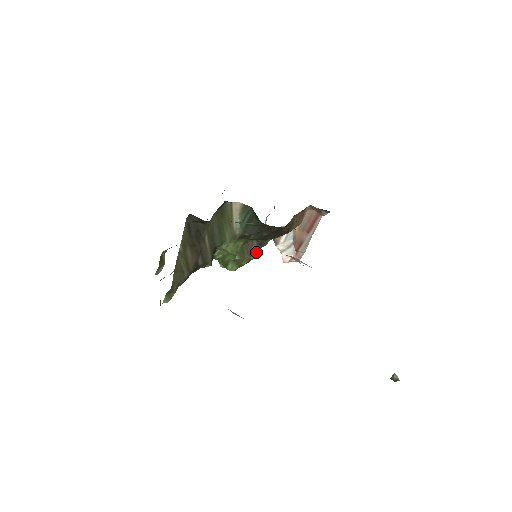
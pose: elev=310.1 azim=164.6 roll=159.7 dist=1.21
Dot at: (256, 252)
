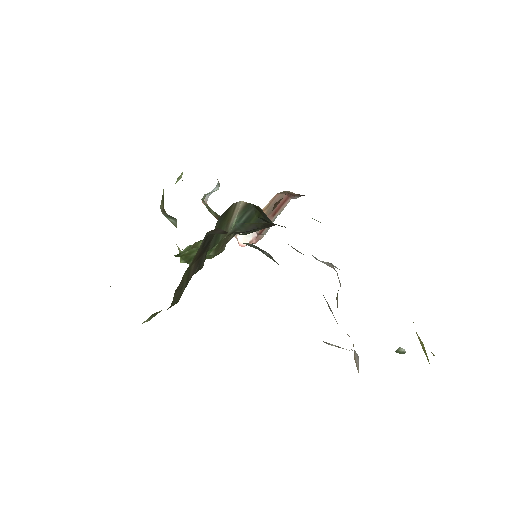
Dot at: occluded
